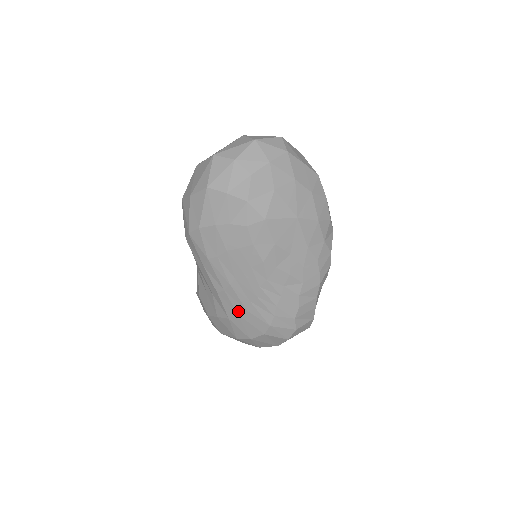
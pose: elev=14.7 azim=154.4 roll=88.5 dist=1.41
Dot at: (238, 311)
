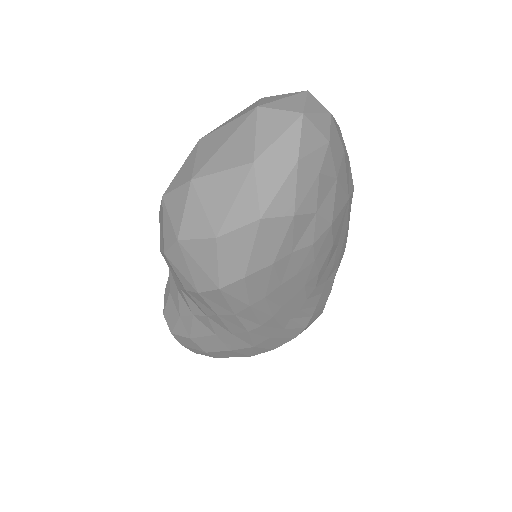
Dot at: (272, 335)
